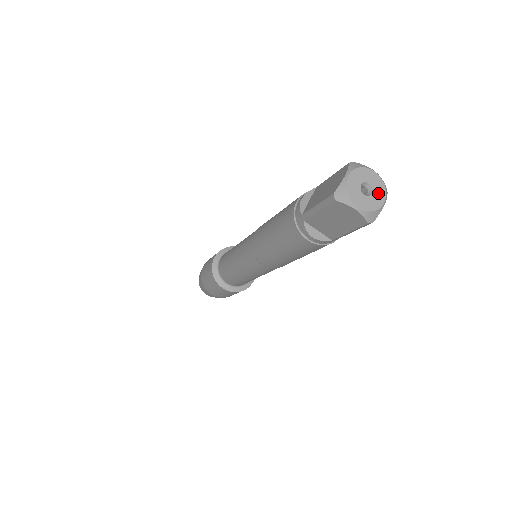
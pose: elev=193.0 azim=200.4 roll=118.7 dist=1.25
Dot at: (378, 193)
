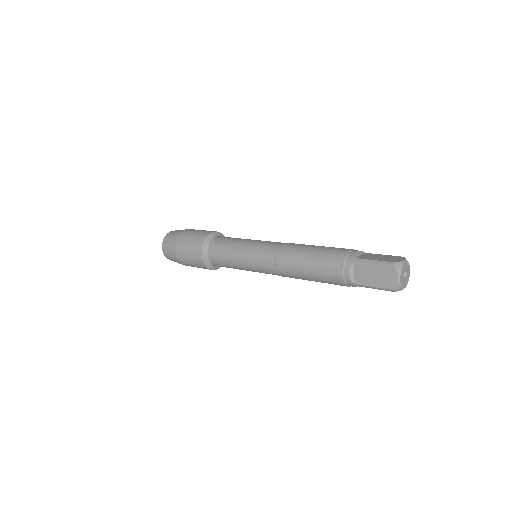
Dot at: (406, 281)
